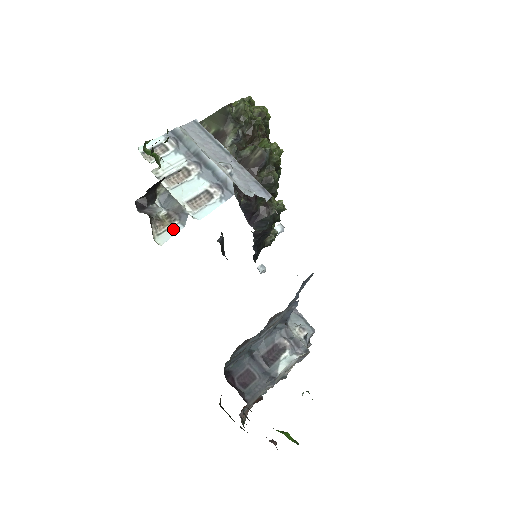
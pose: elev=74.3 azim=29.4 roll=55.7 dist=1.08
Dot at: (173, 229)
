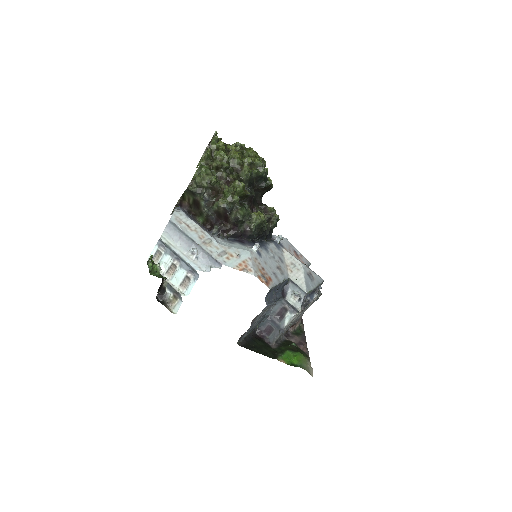
Dot at: (178, 304)
